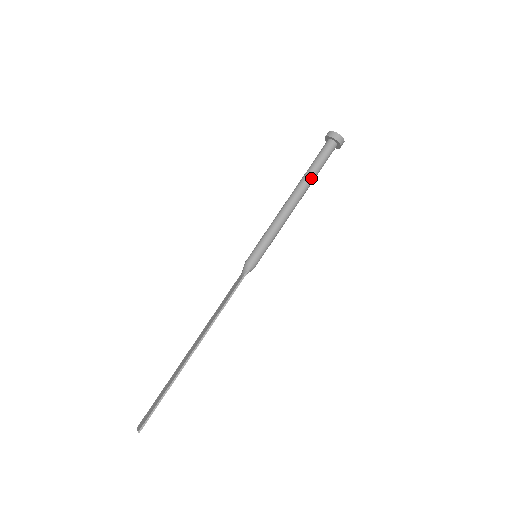
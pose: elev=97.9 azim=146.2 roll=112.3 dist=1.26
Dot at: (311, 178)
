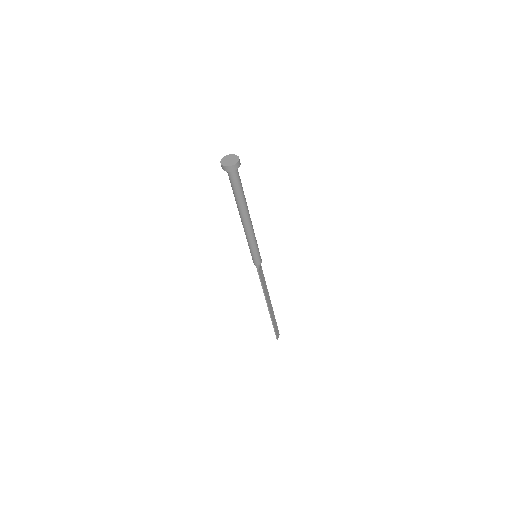
Dot at: (239, 202)
